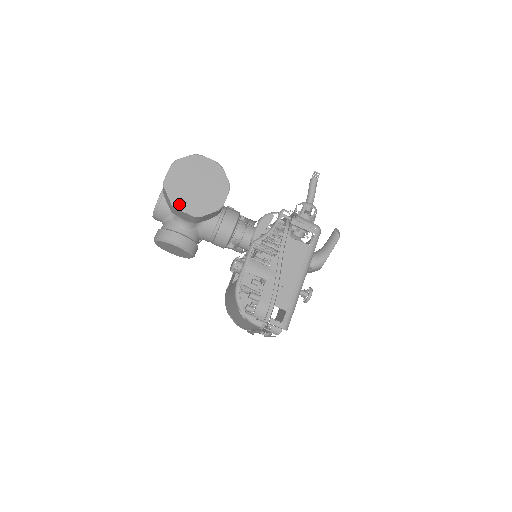
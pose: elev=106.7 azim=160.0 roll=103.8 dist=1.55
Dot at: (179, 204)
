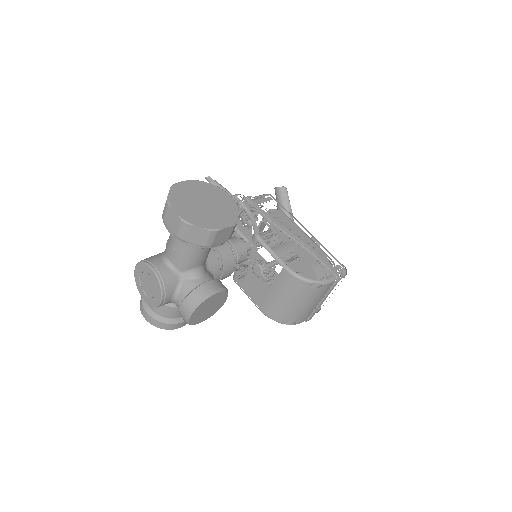
Dot at: (214, 226)
